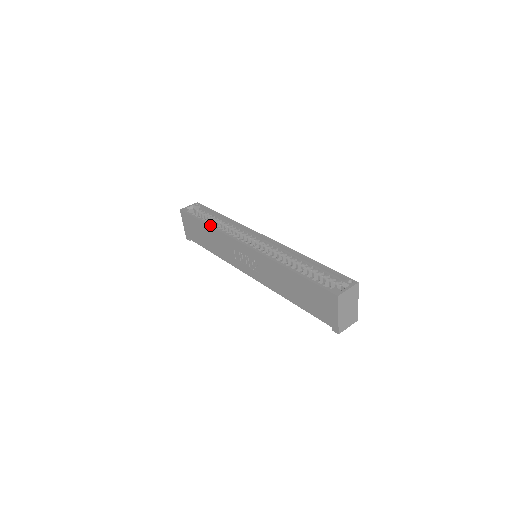
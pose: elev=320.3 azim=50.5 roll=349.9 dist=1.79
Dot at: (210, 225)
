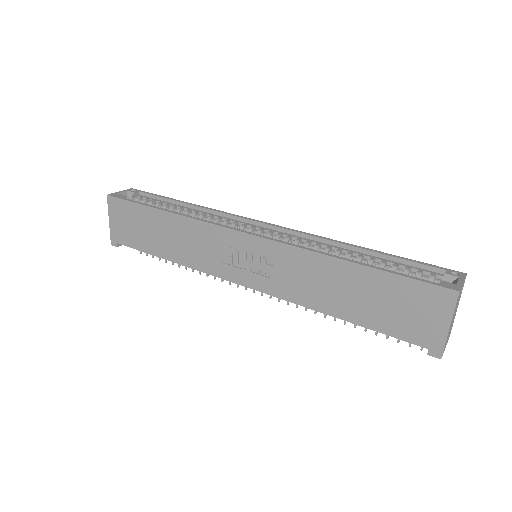
Dot at: (173, 211)
